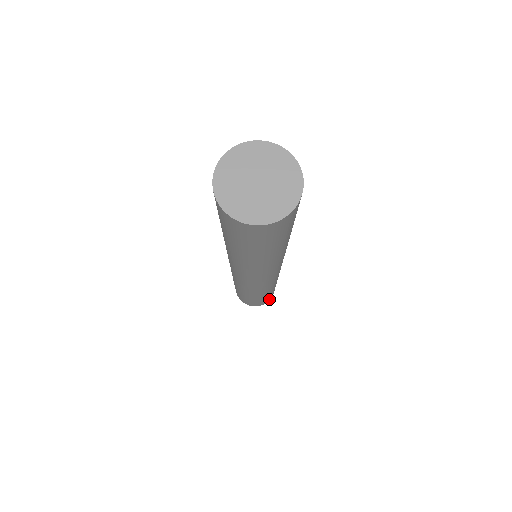
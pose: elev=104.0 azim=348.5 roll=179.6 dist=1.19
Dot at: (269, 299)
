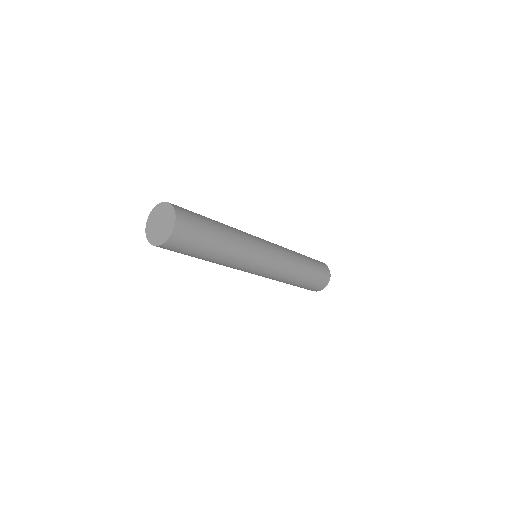
Dot at: (315, 290)
